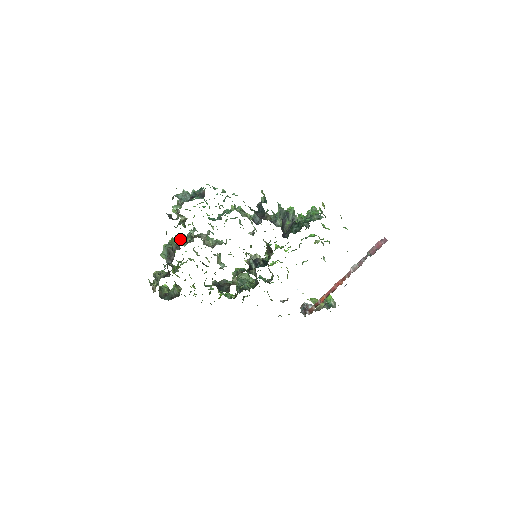
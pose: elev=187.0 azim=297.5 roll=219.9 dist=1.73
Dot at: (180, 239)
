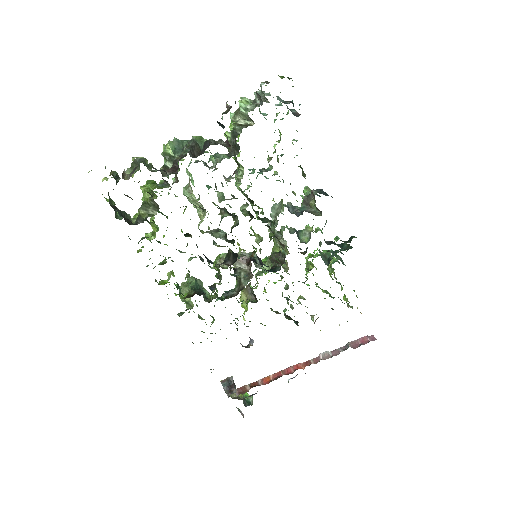
Dot at: occluded
